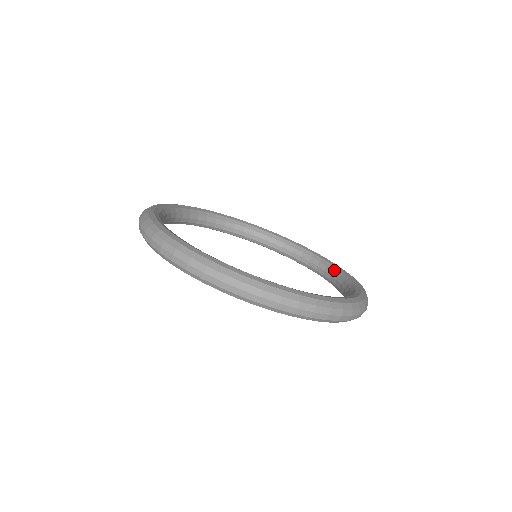
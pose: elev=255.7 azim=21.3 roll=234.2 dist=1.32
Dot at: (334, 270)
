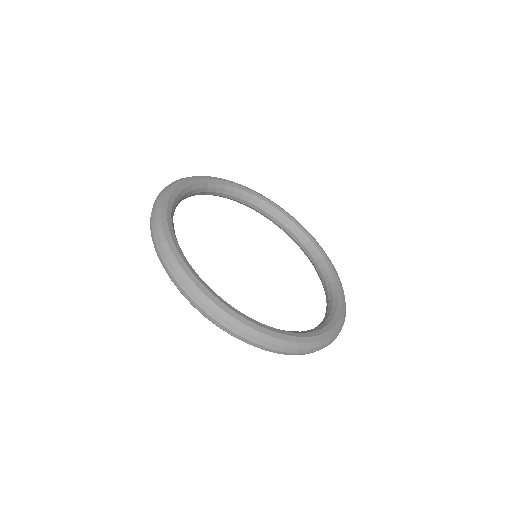
Dot at: (277, 213)
